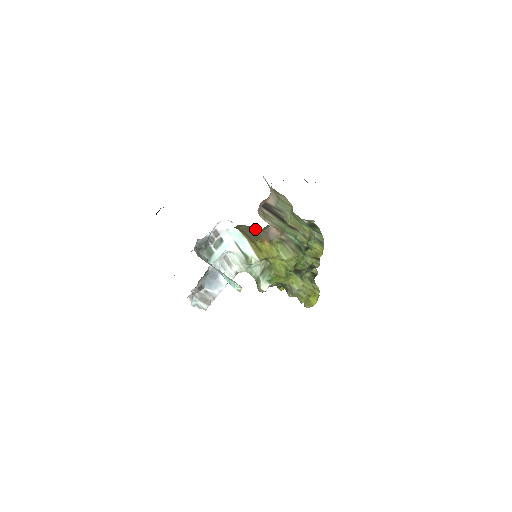
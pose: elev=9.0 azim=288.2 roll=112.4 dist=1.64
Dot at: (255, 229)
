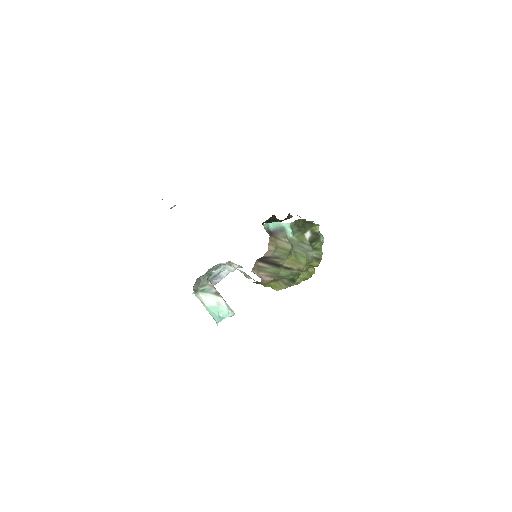
Dot at: occluded
